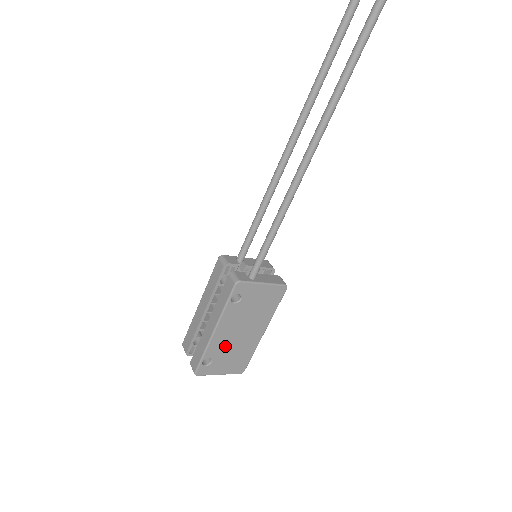
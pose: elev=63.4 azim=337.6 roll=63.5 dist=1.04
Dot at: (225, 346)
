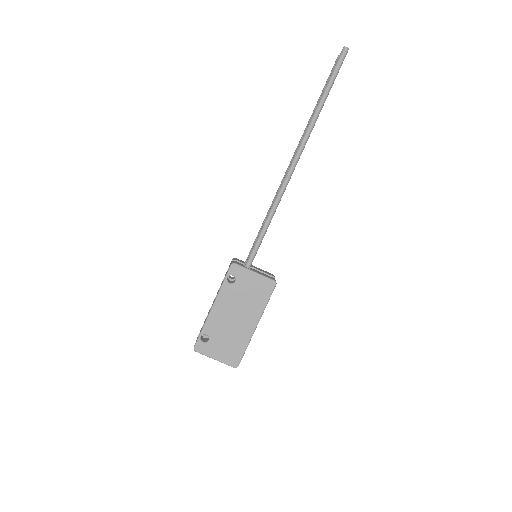
Dot at: (221, 327)
